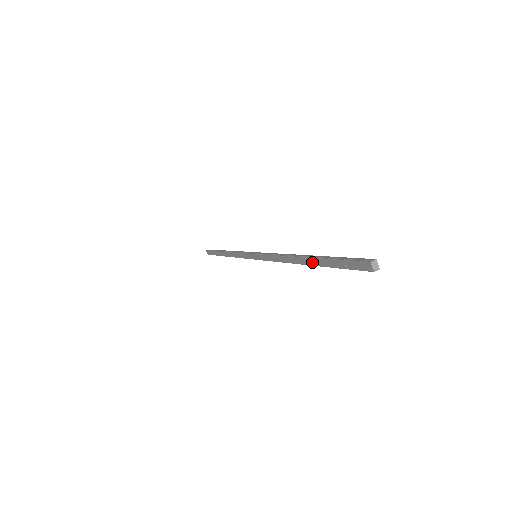
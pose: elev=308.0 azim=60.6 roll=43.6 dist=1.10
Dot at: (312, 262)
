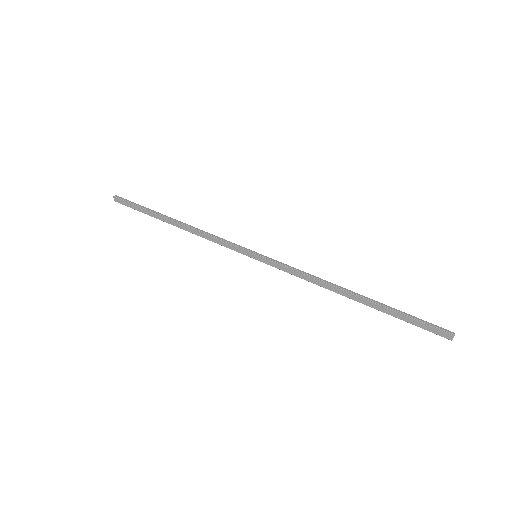
Dot at: (371, 305)
